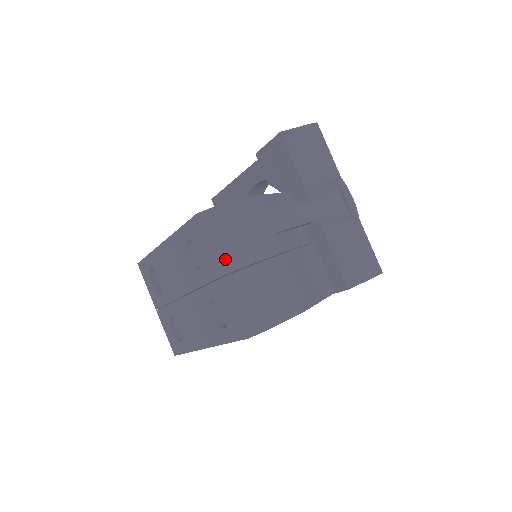
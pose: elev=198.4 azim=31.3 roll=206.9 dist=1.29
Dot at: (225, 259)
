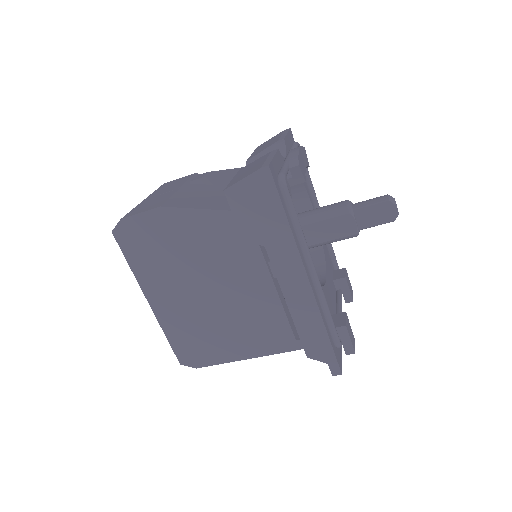
Dot at: occluded
